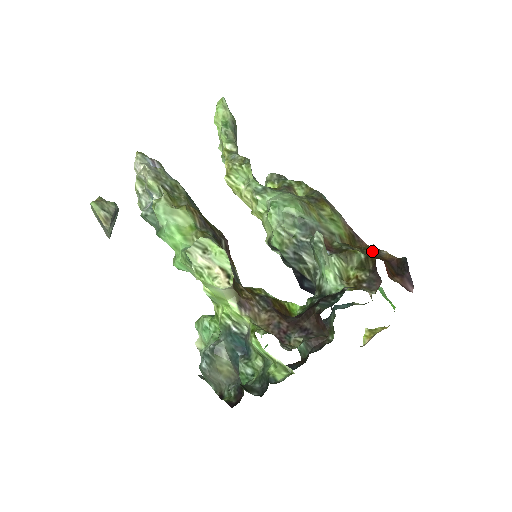
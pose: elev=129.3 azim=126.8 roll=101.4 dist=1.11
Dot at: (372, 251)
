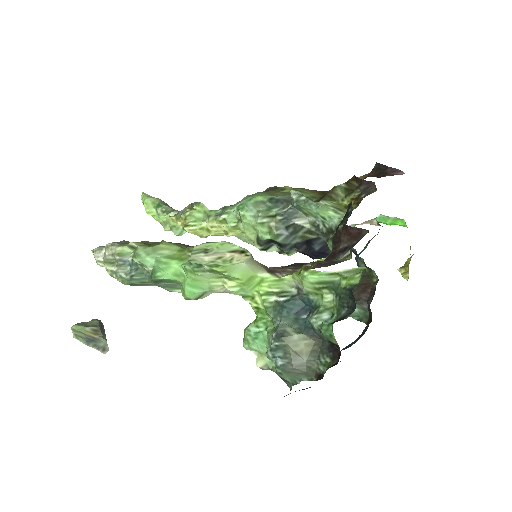
Dot at: occluded
